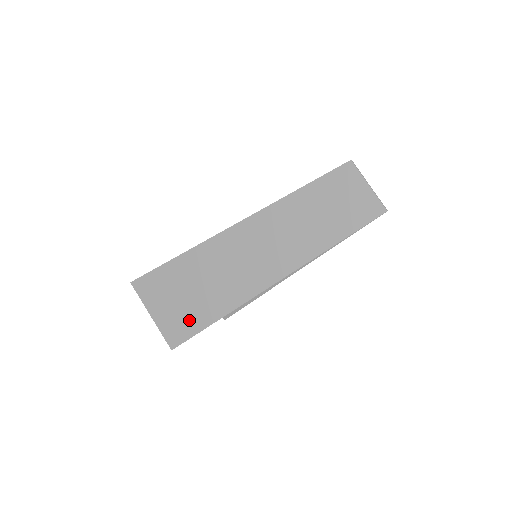
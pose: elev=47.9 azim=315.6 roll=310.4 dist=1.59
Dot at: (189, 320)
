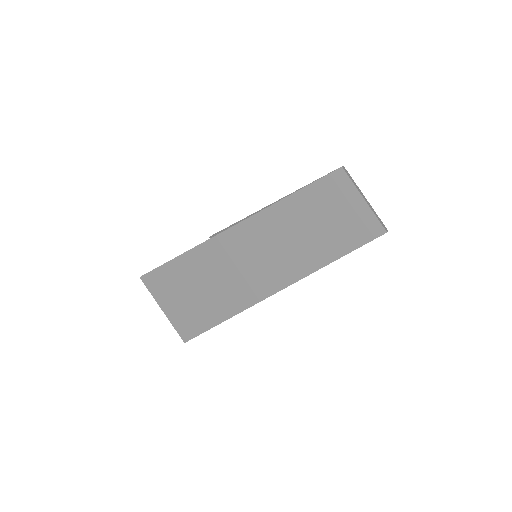
Dot at: (195, 319)
